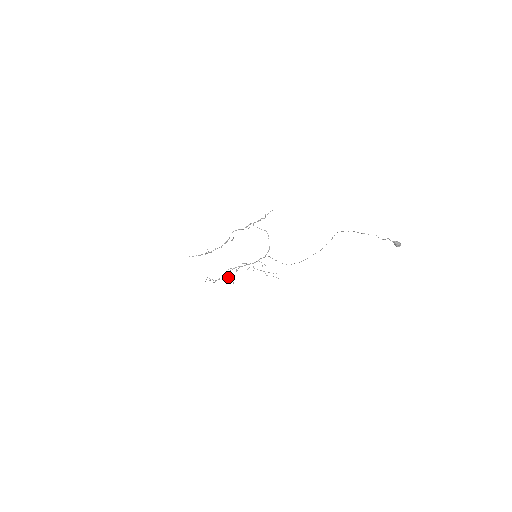
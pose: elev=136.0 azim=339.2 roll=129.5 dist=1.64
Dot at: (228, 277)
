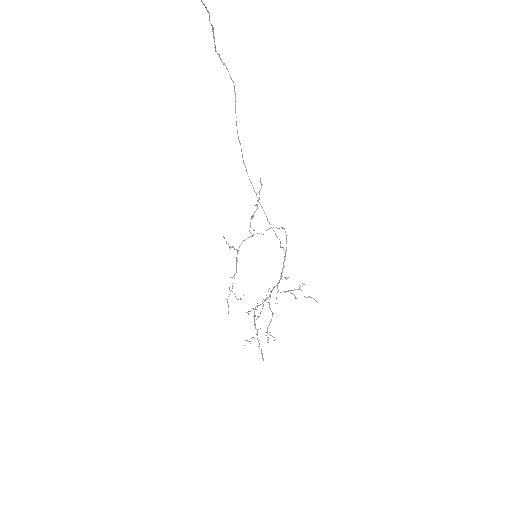
Dot at: (267, 330)
